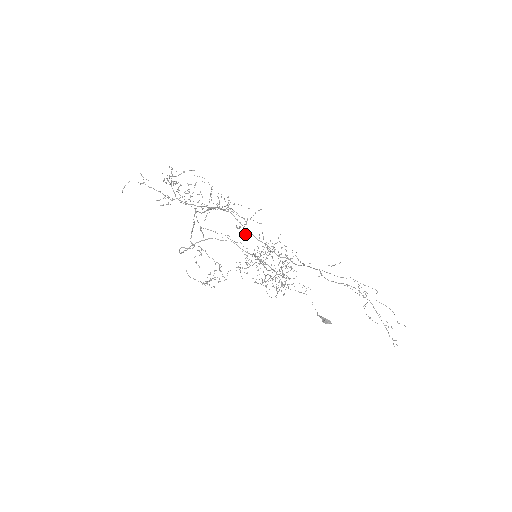
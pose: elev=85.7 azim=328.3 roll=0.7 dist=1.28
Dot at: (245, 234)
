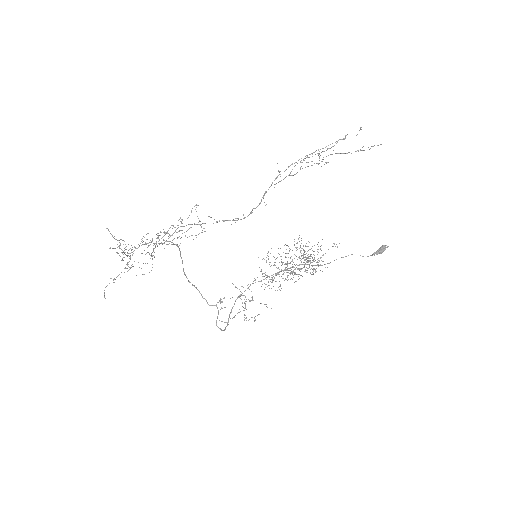
Dot at: occluded
